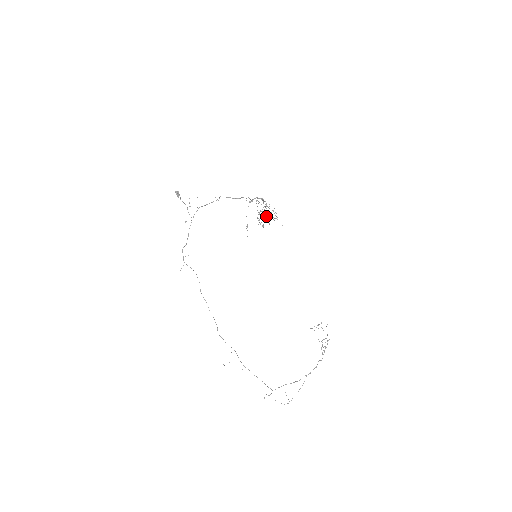
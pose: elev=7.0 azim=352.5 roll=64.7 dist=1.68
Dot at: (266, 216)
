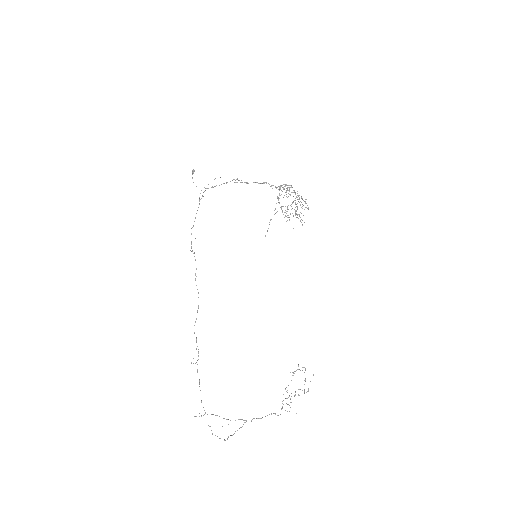
Dot at: occluded
